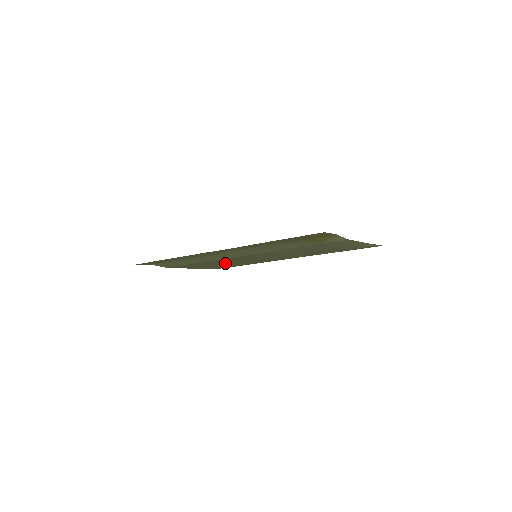
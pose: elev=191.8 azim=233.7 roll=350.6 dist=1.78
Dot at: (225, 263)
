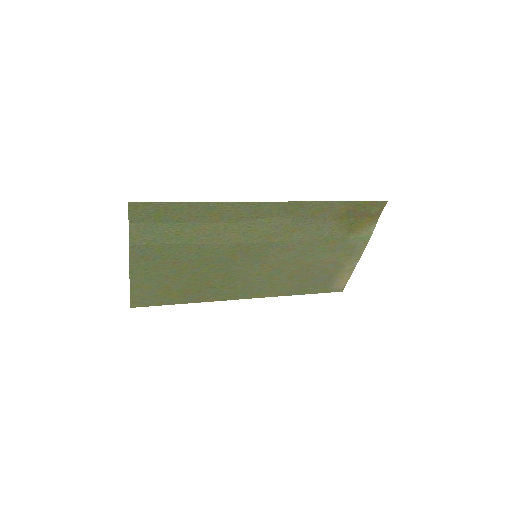
Dot at: (192, 273)
